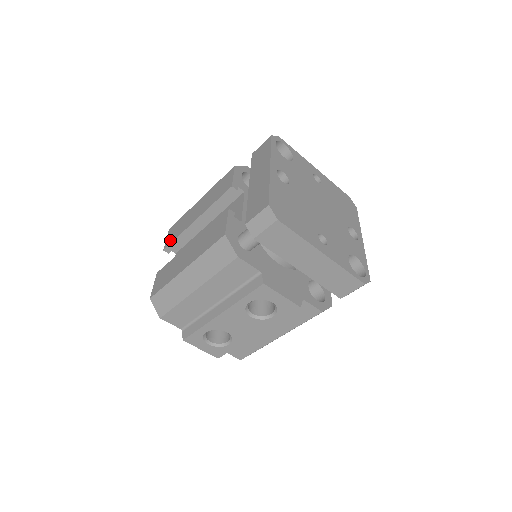
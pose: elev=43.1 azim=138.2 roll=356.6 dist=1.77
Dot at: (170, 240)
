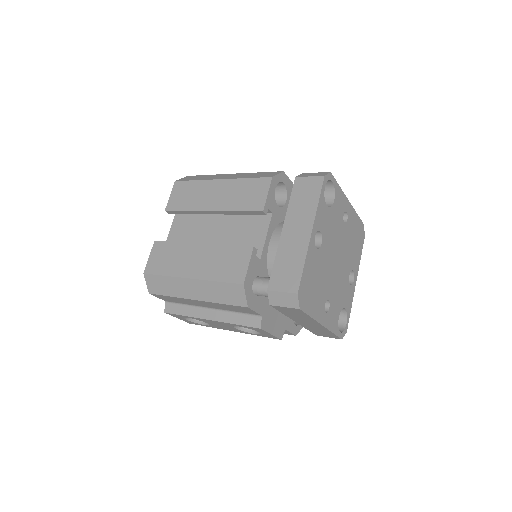
Dot at: (175, 205)
